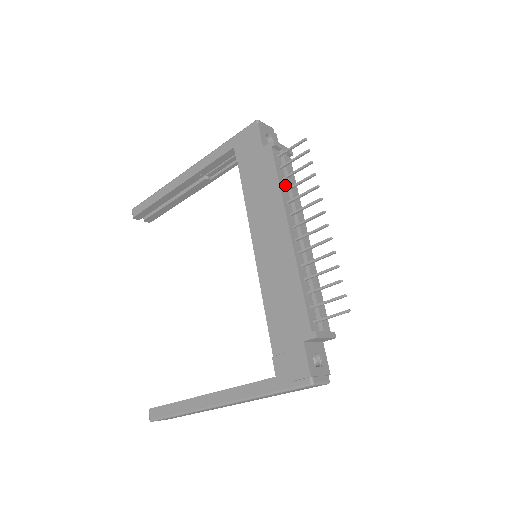
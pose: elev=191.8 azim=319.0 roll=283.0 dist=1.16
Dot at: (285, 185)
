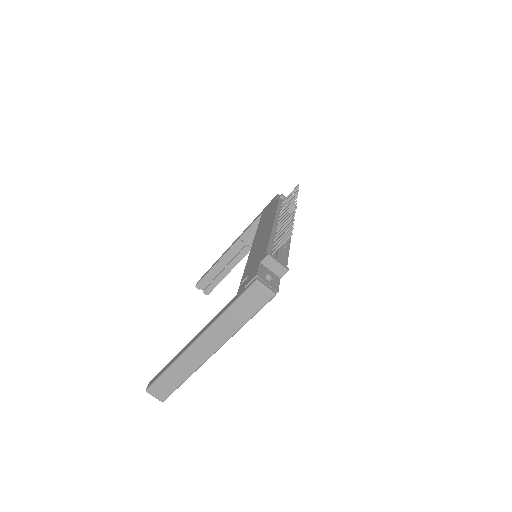
Dot at: (282, 211)
